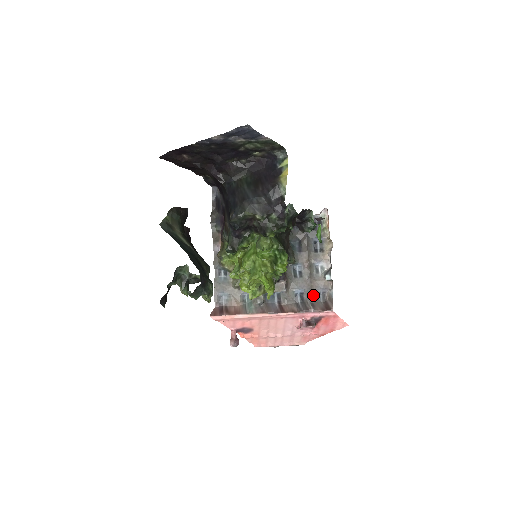
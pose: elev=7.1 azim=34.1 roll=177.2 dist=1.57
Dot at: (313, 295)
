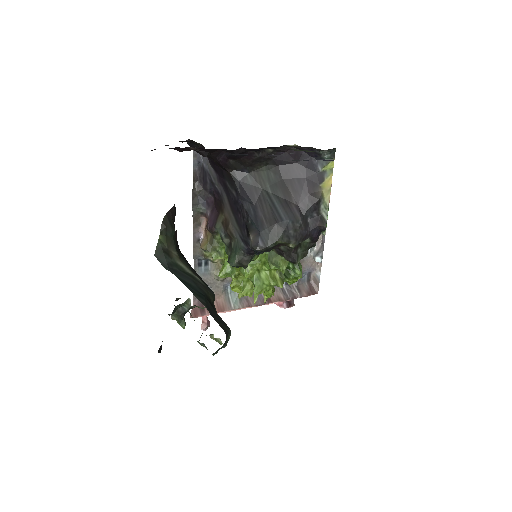
Dot at: occluded
